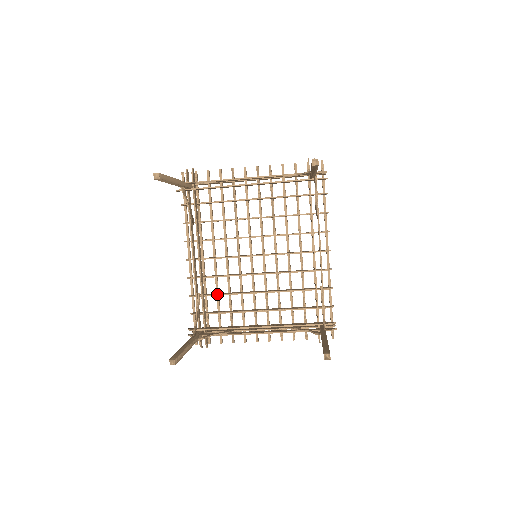
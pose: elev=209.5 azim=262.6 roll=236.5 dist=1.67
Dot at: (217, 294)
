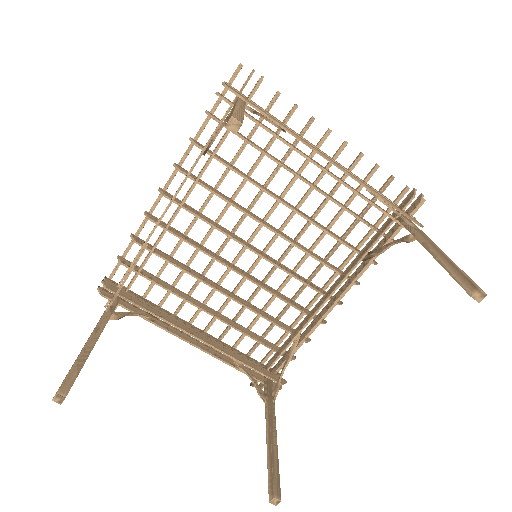
Dot at: (171, 261)
